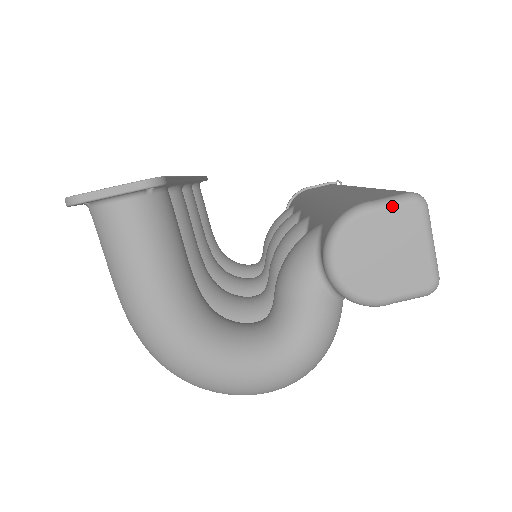
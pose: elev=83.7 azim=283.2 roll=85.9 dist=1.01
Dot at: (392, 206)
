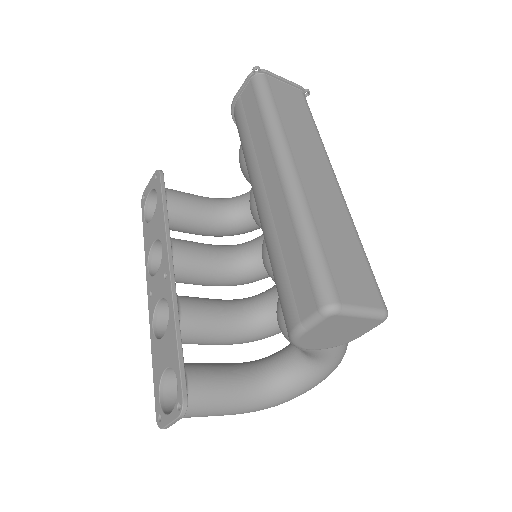
Dot at: (316, 325)
